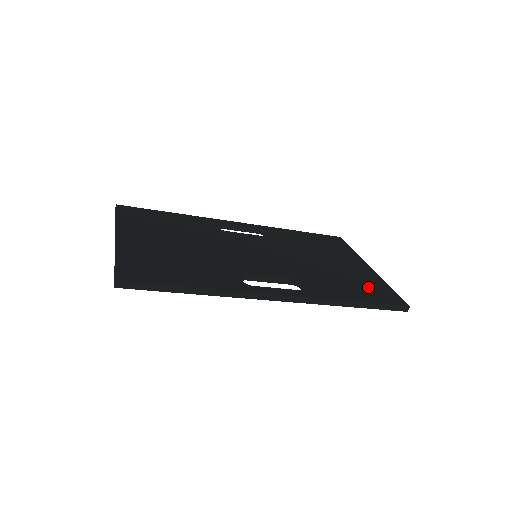
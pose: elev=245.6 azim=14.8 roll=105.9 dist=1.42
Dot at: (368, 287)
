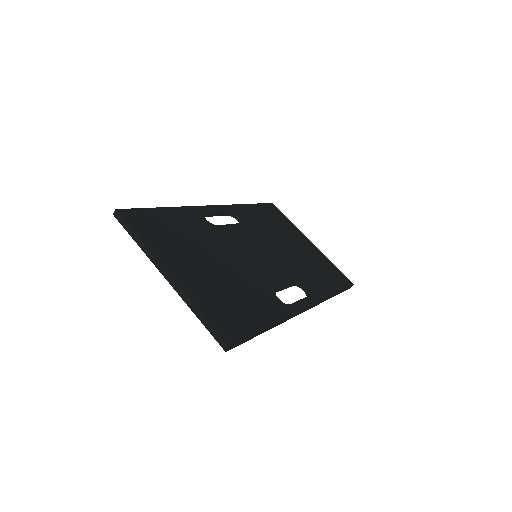
Dot at: (328, 271)
